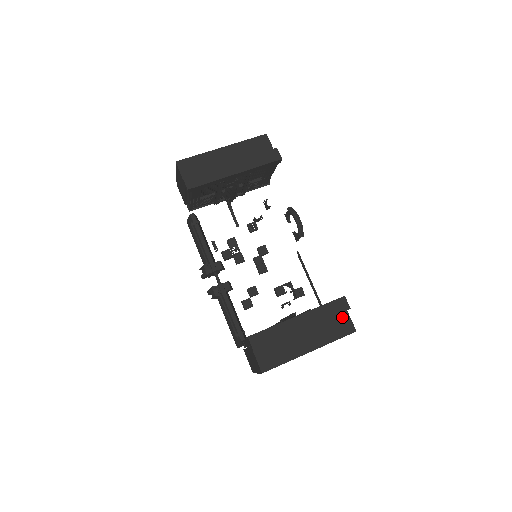
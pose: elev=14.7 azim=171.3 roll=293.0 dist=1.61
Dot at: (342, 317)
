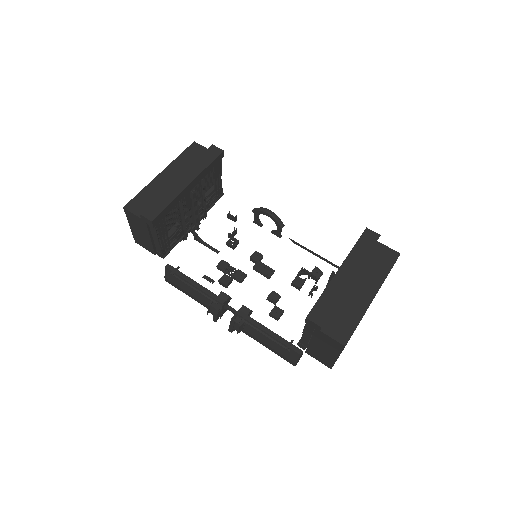
Dot at: (378, 249)
